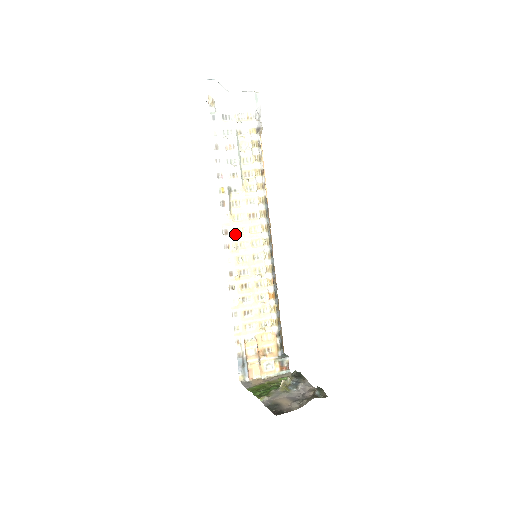
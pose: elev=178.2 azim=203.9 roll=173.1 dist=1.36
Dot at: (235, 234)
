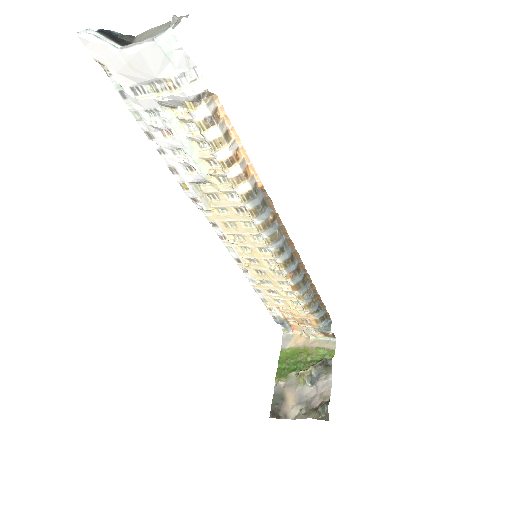
Dot at: (226, 227)
